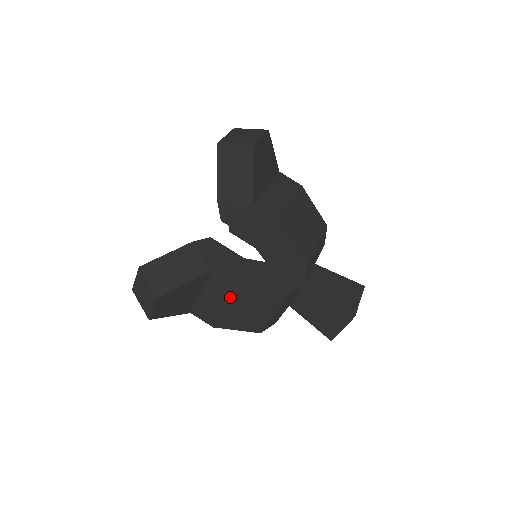
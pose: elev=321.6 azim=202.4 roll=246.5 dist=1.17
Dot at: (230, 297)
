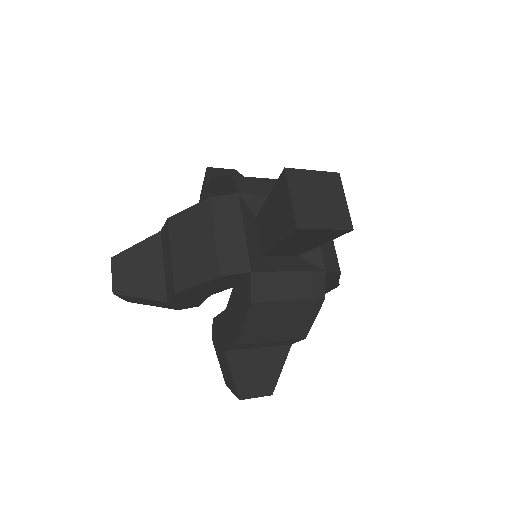
Dot at: (169, 237)
